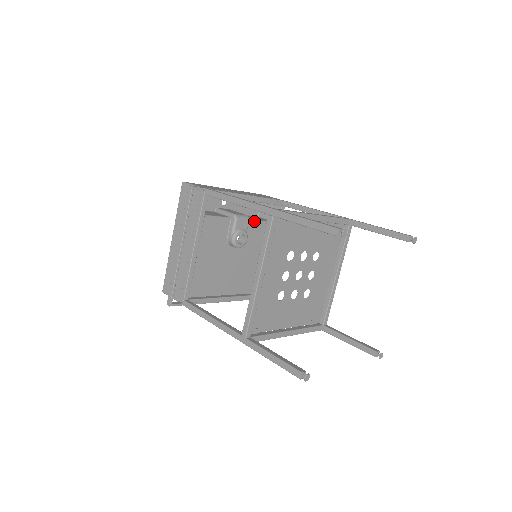
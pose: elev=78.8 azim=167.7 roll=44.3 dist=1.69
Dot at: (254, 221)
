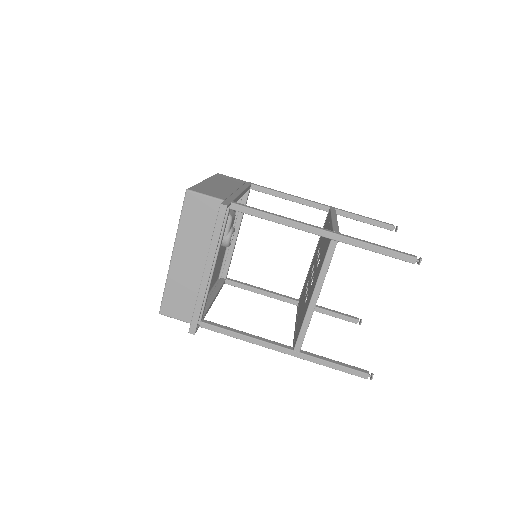
Dot at: occluded
